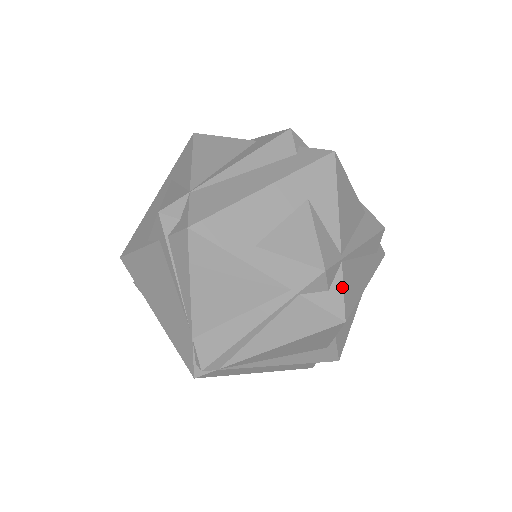
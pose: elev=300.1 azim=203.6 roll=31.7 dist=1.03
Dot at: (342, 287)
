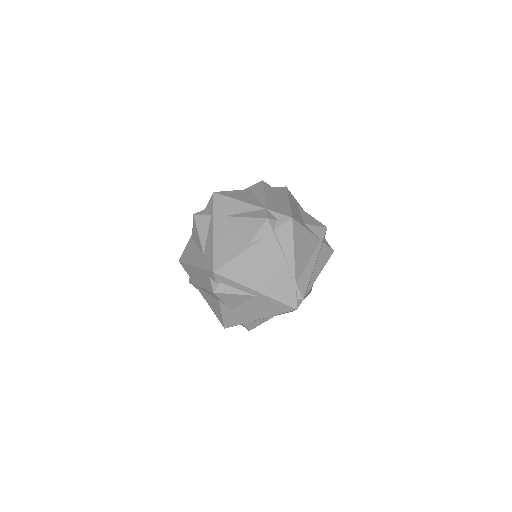
Dot at: occluded
